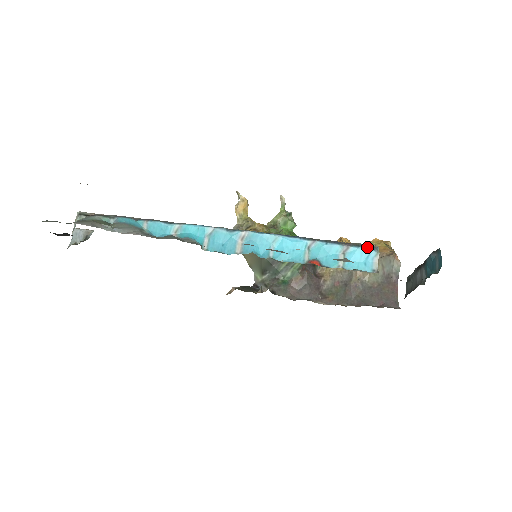
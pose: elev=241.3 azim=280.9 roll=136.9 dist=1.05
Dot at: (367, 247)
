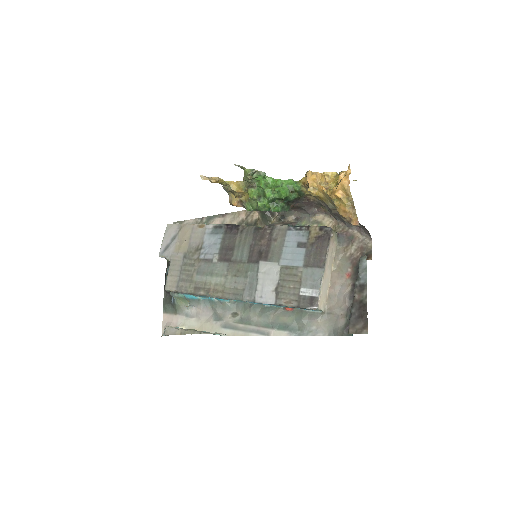
Dot at: occluded
